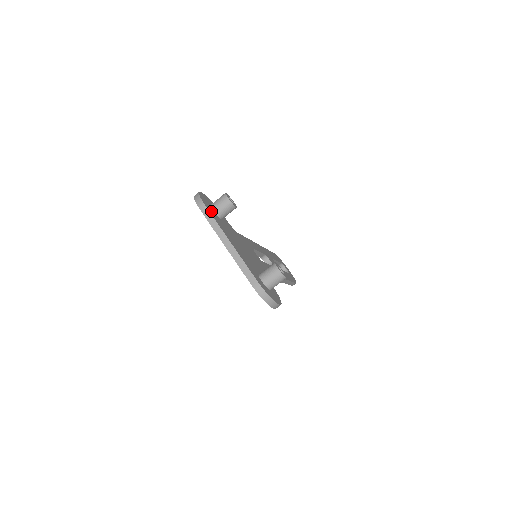
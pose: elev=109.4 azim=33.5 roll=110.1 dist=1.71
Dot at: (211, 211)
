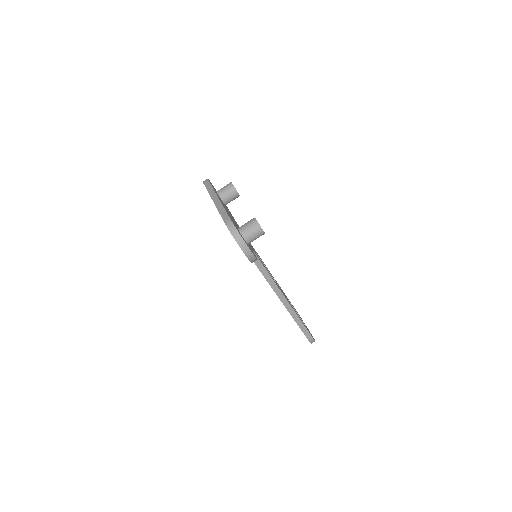
Dot at: occluded
